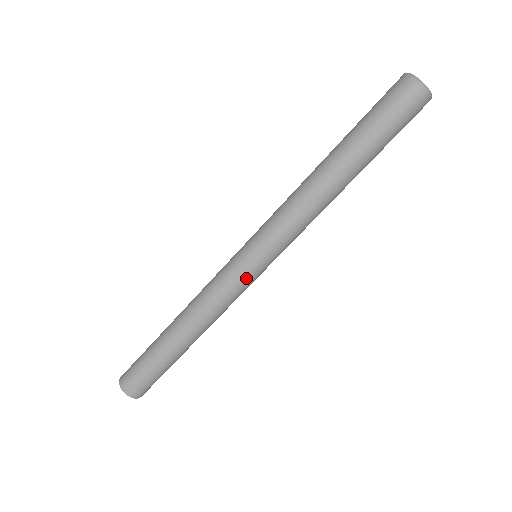
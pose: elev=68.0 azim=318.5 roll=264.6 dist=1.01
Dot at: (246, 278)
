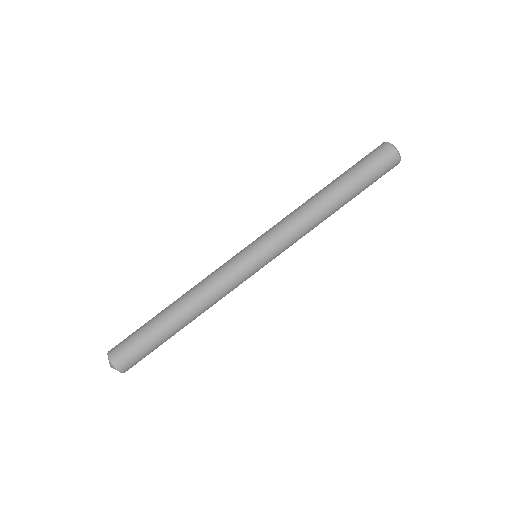
Dot at: (242, 263)
